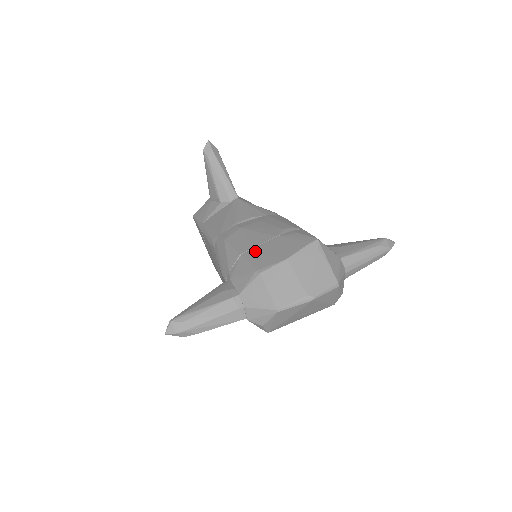
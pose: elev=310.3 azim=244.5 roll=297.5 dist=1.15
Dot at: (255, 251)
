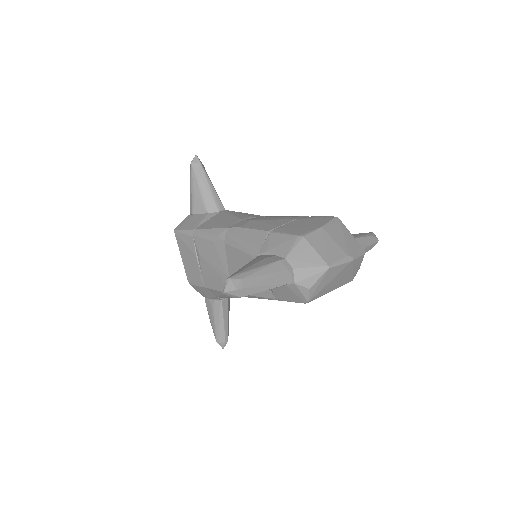
Dot at: (284, 227)
